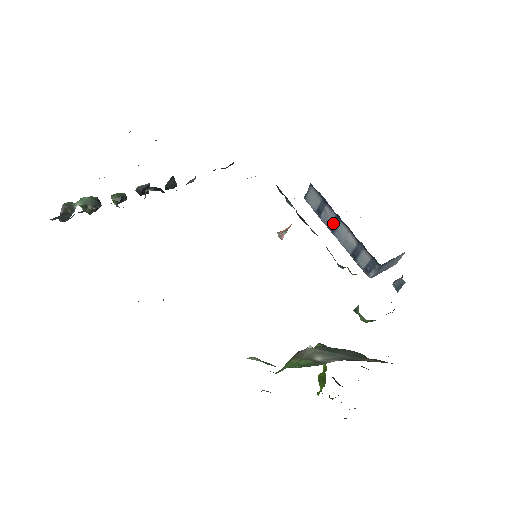
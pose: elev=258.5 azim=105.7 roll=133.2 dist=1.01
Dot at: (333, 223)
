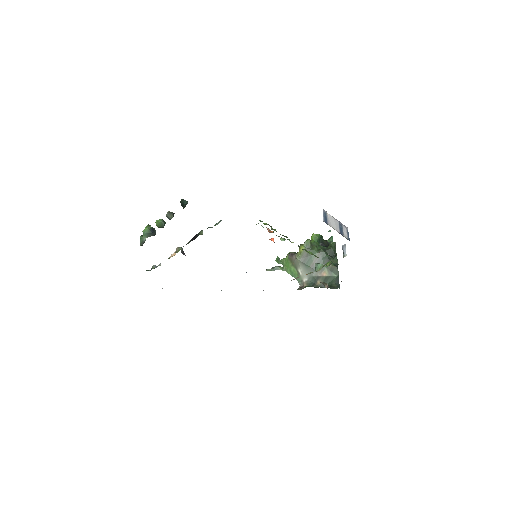
Dot at: occluded
